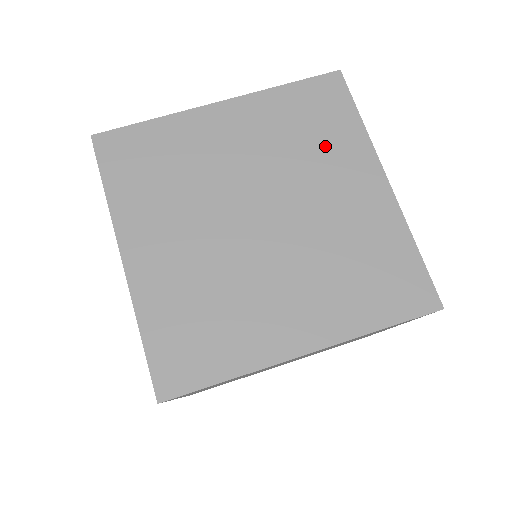
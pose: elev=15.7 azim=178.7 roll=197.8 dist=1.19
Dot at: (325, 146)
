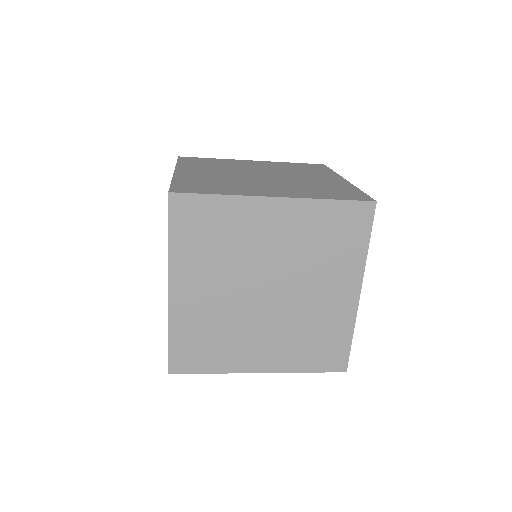
Dot at: (334, 258)
